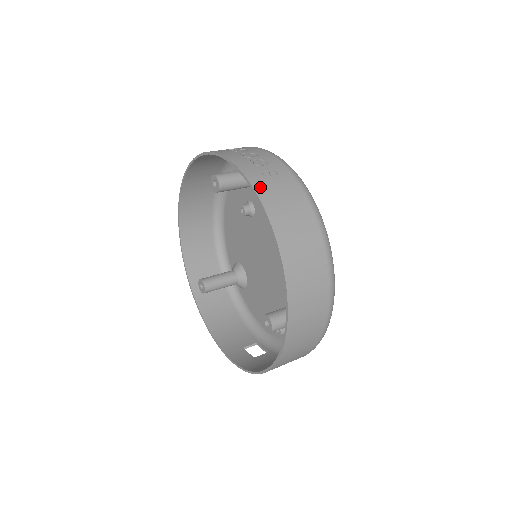
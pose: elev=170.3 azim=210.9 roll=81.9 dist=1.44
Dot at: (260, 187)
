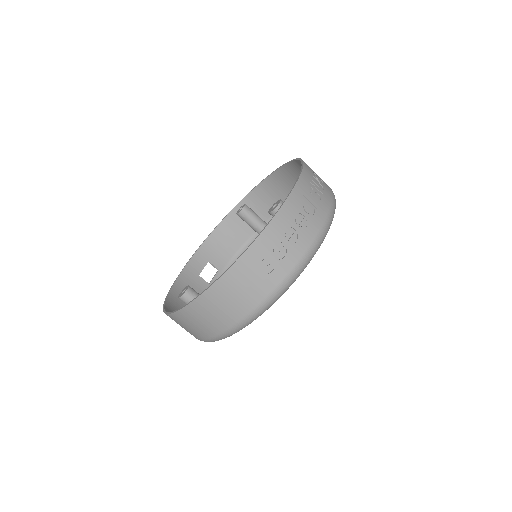
Dot at: (243, 264)
